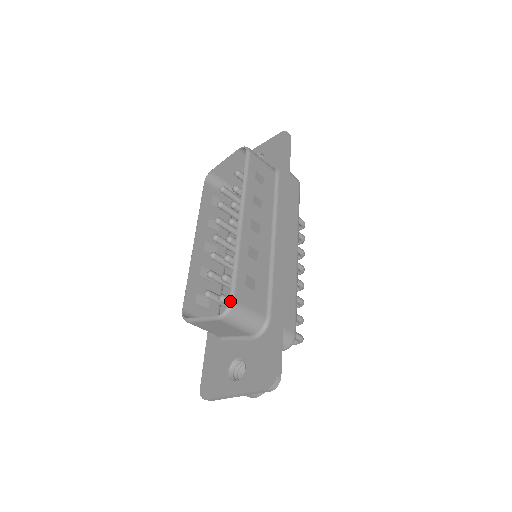
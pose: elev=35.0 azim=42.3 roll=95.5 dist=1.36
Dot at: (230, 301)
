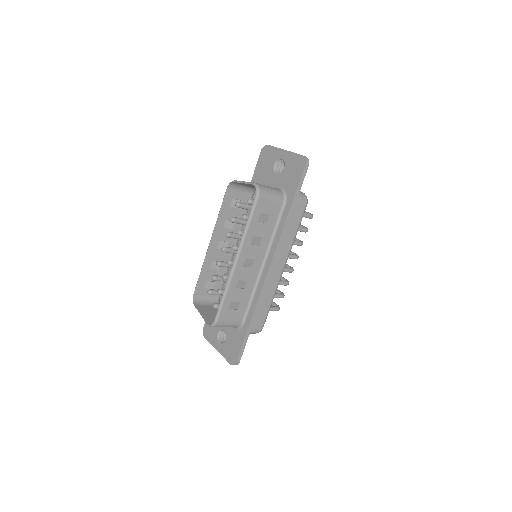
Dot at: (214, 322)
